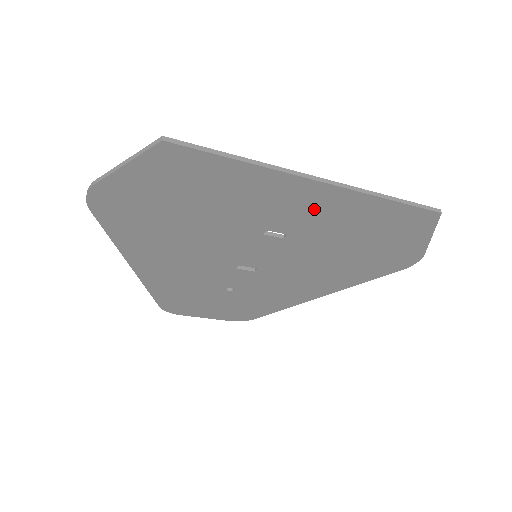
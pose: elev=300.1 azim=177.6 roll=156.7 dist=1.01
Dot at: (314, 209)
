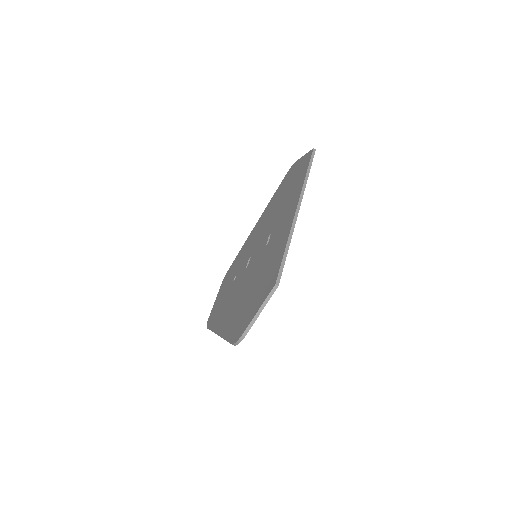
Dot at: occluded
